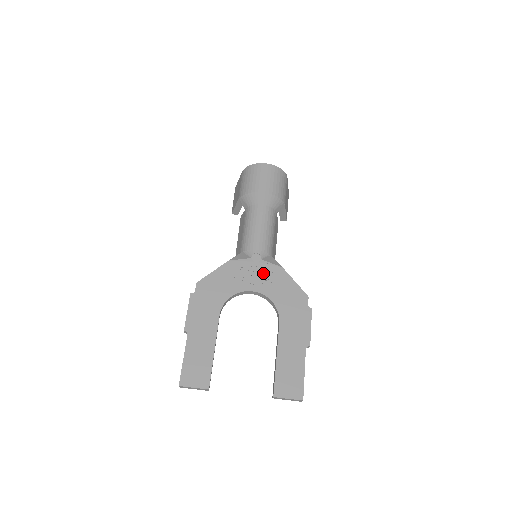
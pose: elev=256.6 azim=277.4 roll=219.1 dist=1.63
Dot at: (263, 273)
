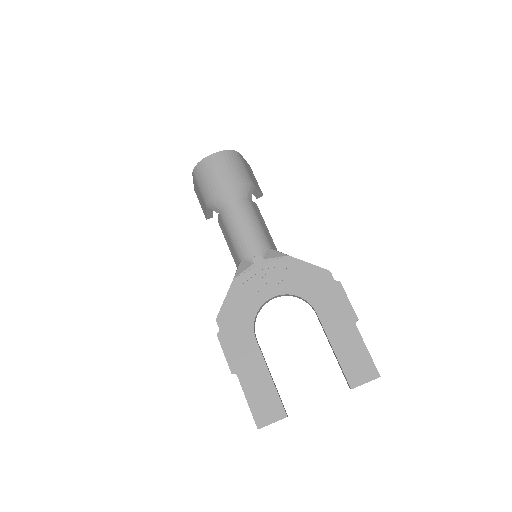
Dot at: (273, 272)
